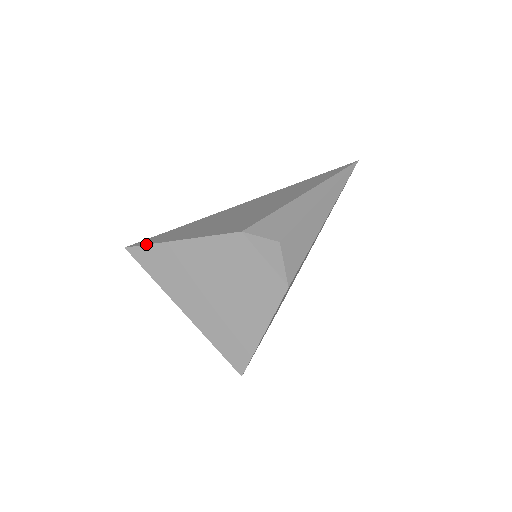
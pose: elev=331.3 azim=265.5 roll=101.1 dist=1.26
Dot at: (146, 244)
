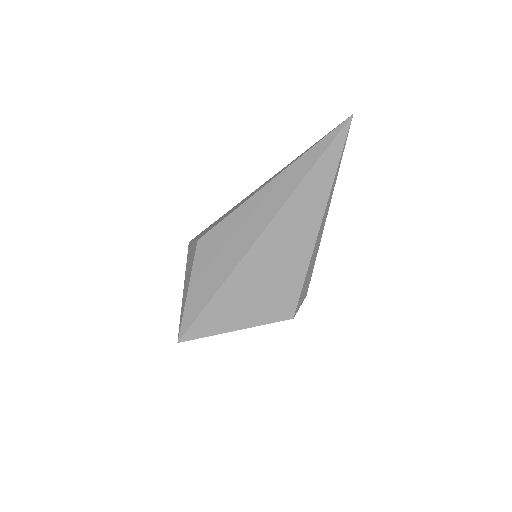
Dot at: occluded
